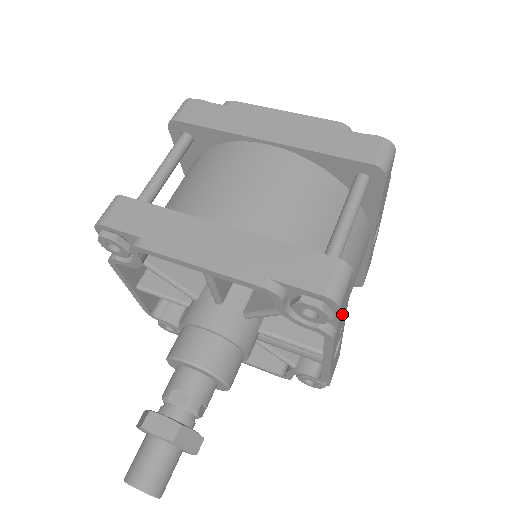
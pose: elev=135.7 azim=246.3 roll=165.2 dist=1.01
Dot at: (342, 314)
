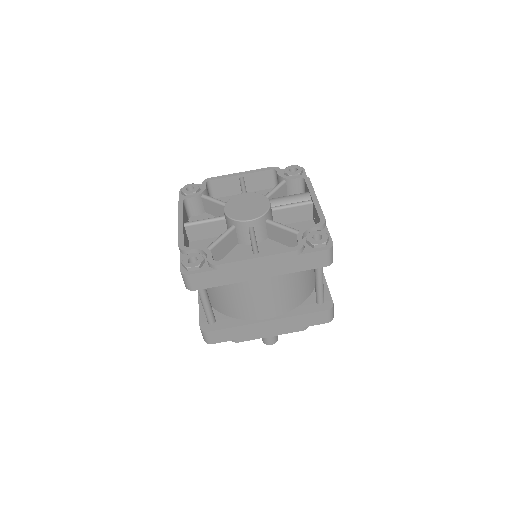
Dot at: occluded
